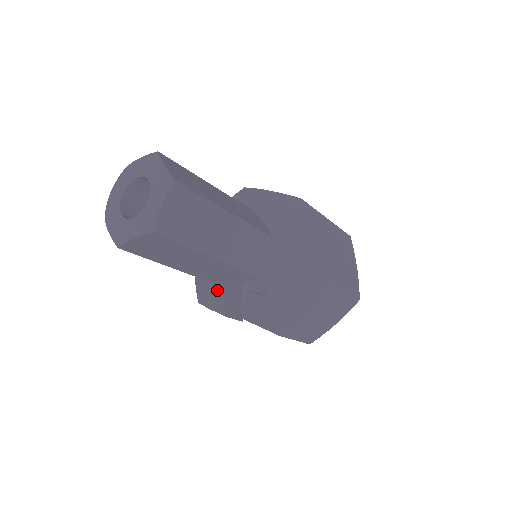
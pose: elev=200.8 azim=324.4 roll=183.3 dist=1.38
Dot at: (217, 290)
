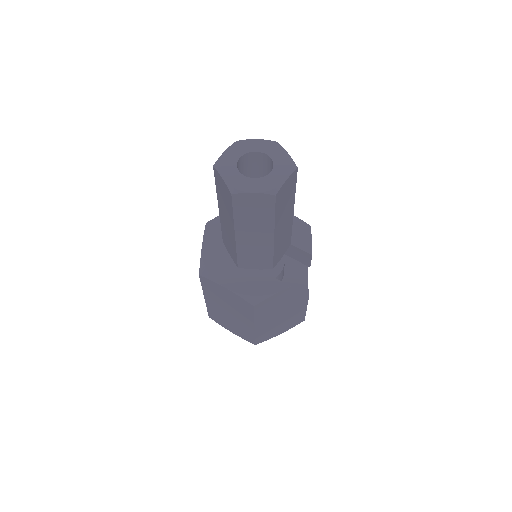
Dot at: (264, 281)
